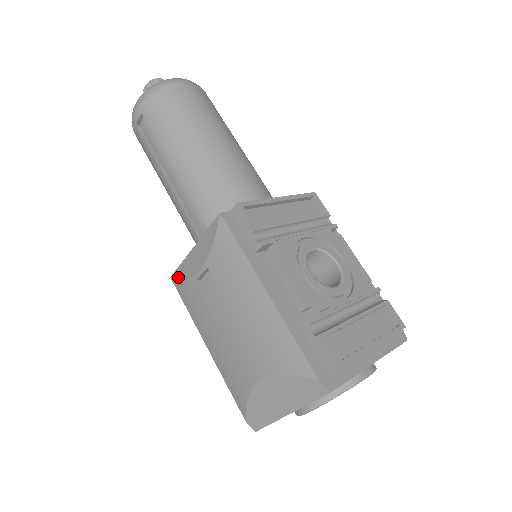
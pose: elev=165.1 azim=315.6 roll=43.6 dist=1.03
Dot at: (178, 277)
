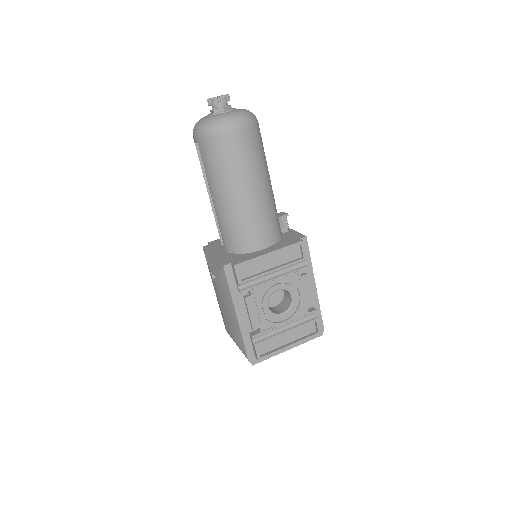
Dot at: (205, 255)
